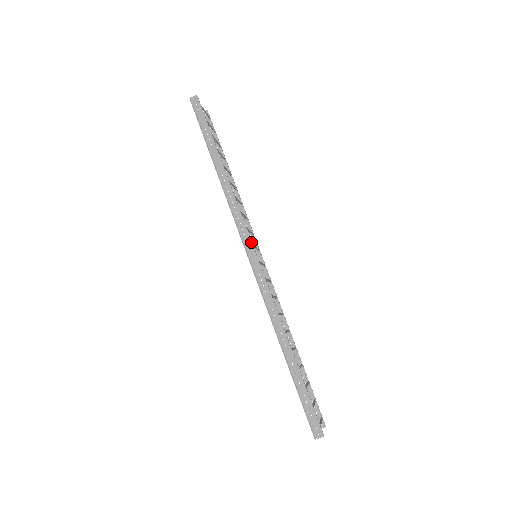
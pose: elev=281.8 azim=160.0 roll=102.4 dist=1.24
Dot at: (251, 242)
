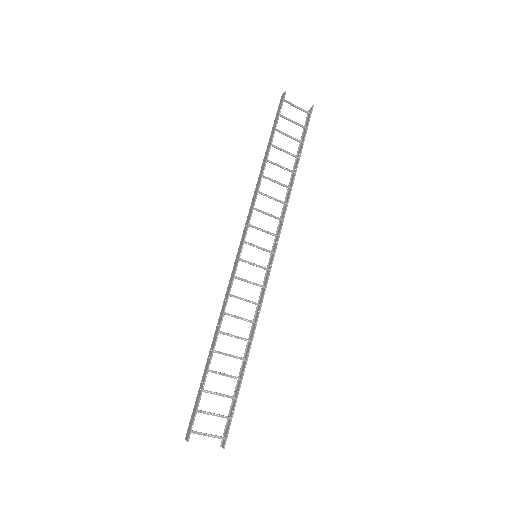
Dot at: (244, 239)
